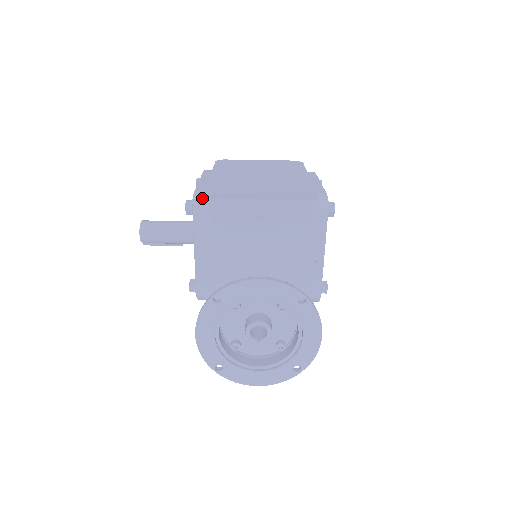
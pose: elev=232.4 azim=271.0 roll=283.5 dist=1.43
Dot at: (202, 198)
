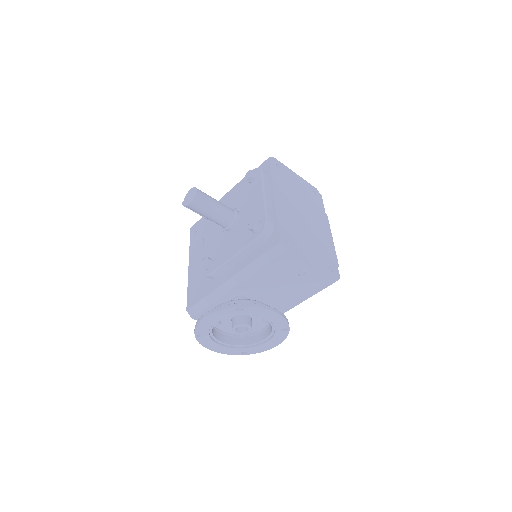
Dot at: (271, 231)
